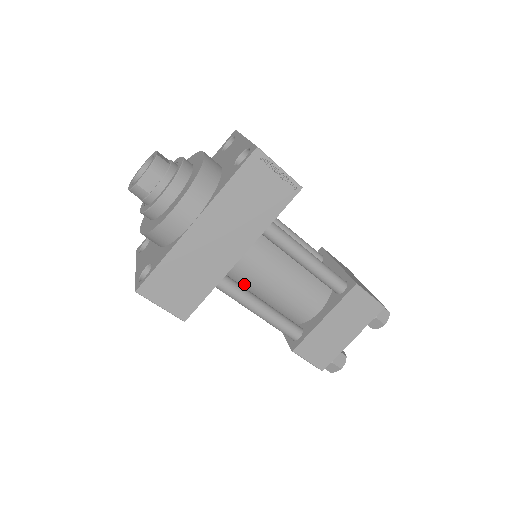
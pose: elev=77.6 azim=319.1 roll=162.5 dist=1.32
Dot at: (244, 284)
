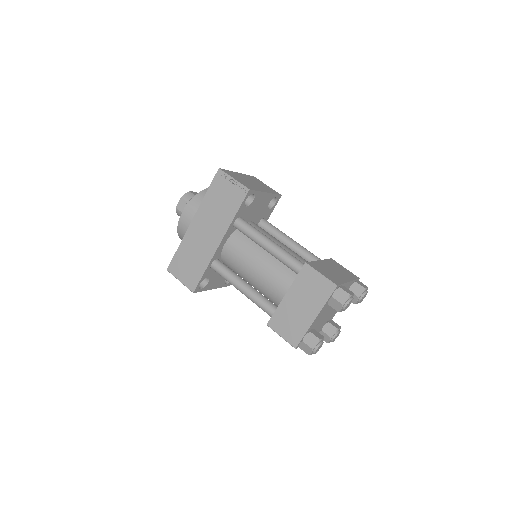
Dot at: (237, 271)
